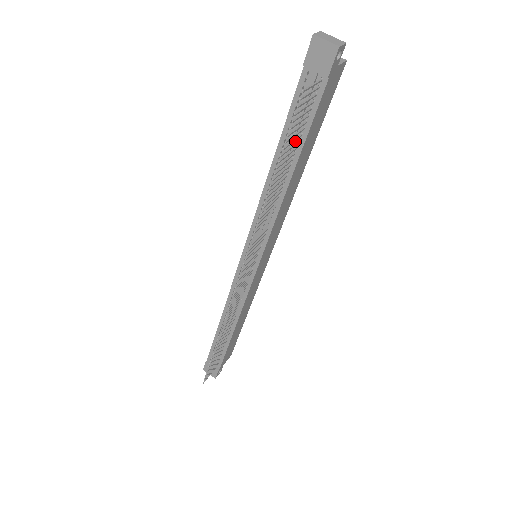
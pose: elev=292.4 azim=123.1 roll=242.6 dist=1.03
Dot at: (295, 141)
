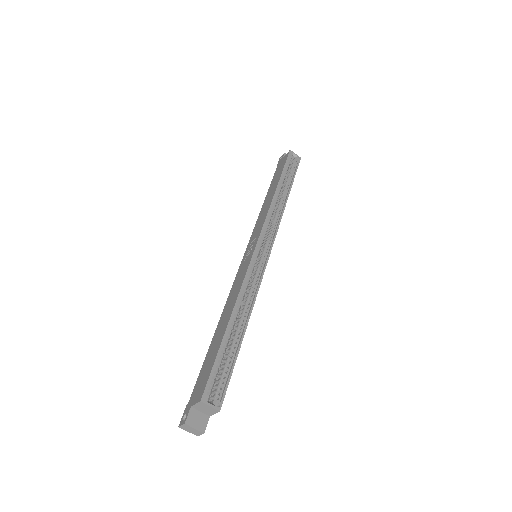
Dot at: occluded
